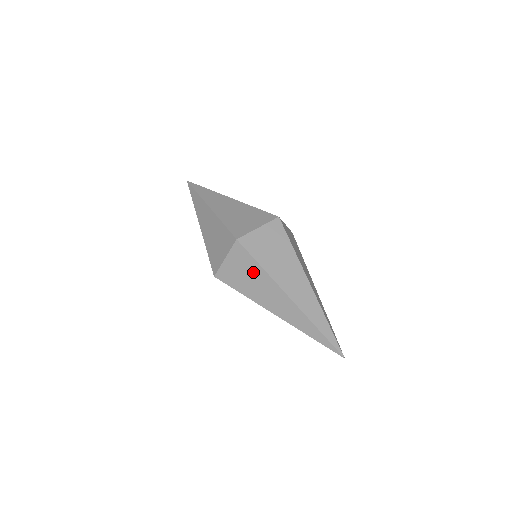
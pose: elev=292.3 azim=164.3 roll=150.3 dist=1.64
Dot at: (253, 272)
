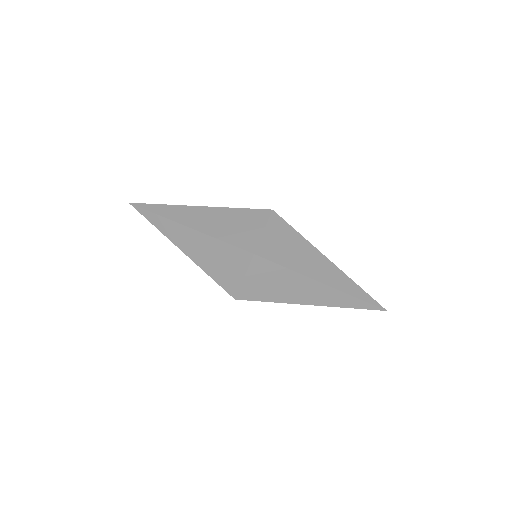
Dot at: occluded
